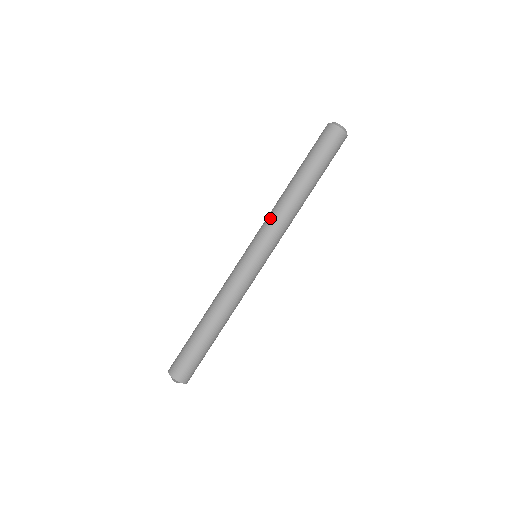
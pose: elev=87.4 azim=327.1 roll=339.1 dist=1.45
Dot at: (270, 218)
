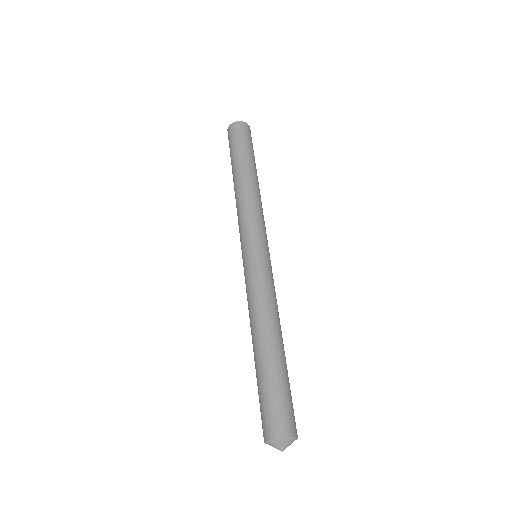
Dot at: (254, 210)
